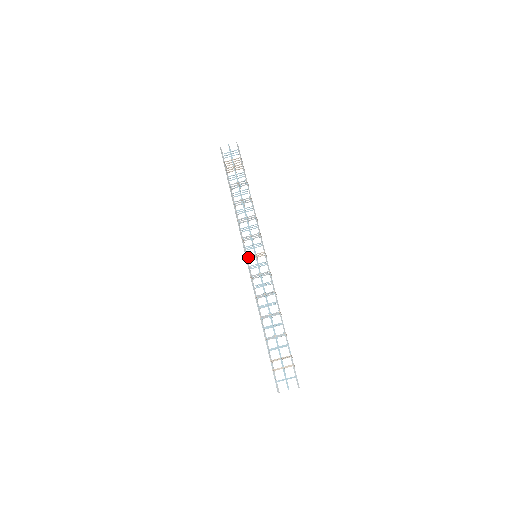
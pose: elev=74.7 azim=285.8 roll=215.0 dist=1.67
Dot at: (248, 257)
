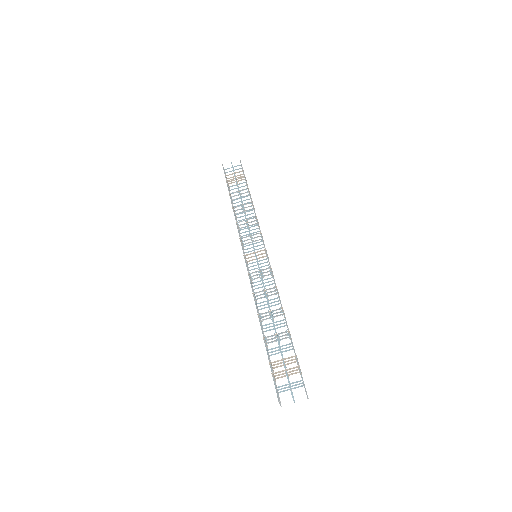
Dot at: occluded
